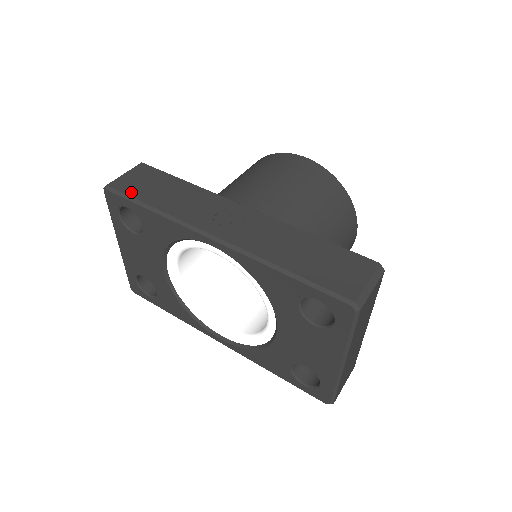
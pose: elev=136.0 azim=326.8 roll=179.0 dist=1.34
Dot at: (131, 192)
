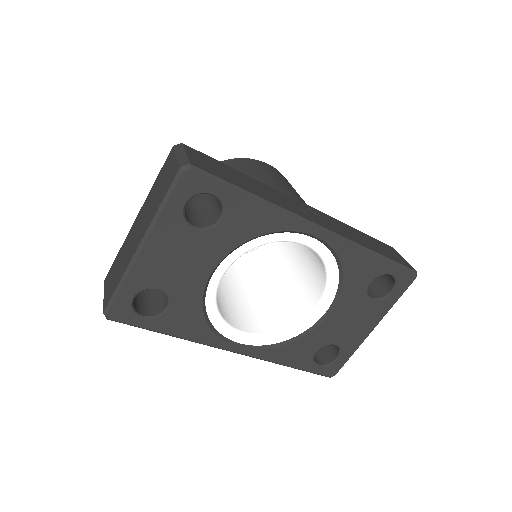
Dot at: (221, 176)
